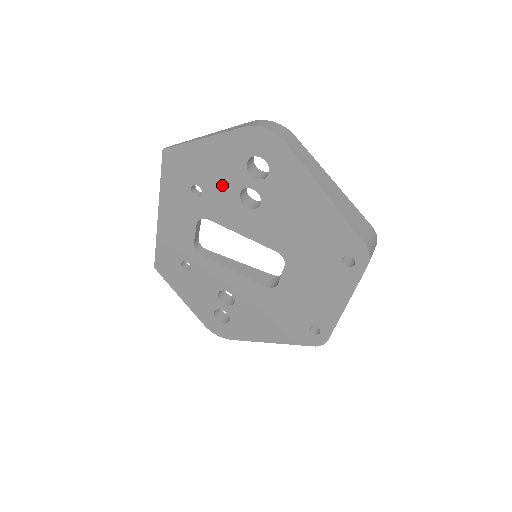
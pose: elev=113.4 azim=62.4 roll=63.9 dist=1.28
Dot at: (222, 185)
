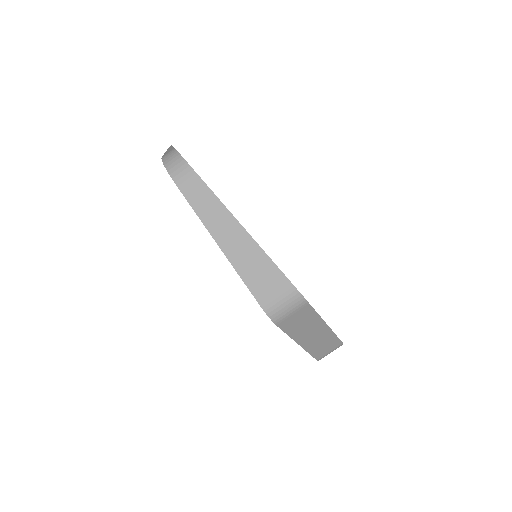
Dot at: occluded
